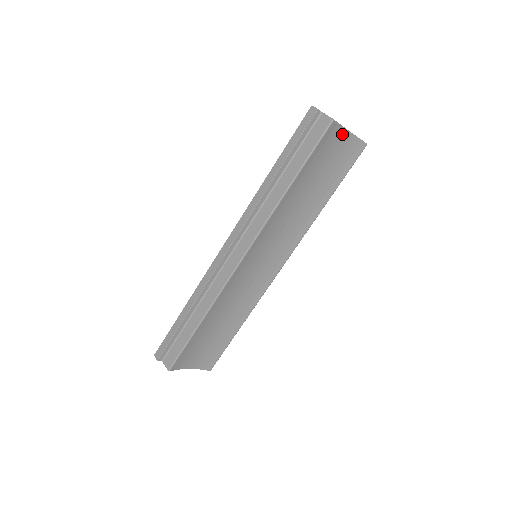
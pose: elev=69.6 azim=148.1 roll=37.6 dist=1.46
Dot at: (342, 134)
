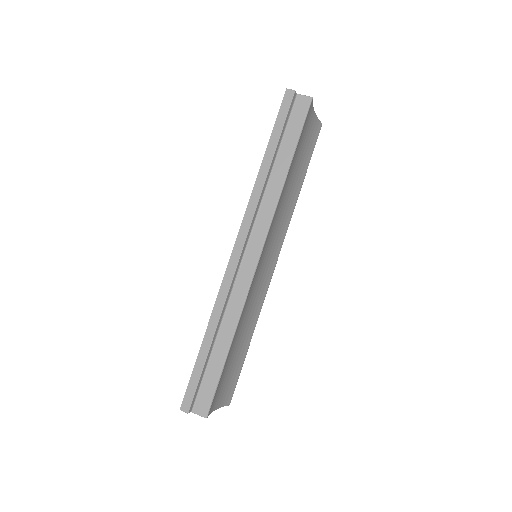
Dot at: (312, 114)
